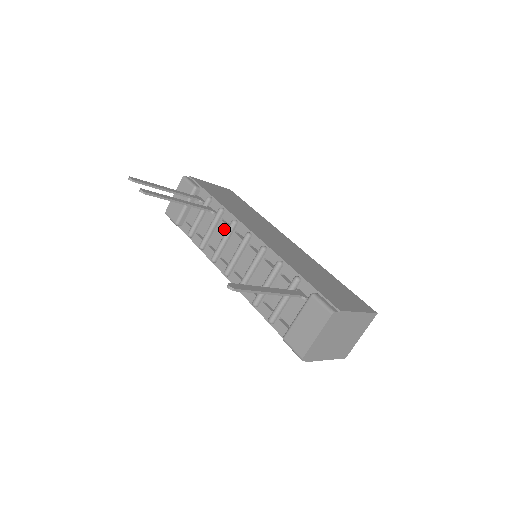
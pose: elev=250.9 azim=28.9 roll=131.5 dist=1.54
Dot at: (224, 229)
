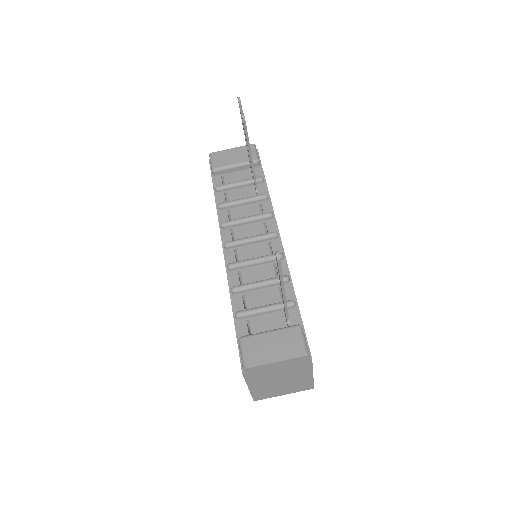
Dot at: (255, 212)
